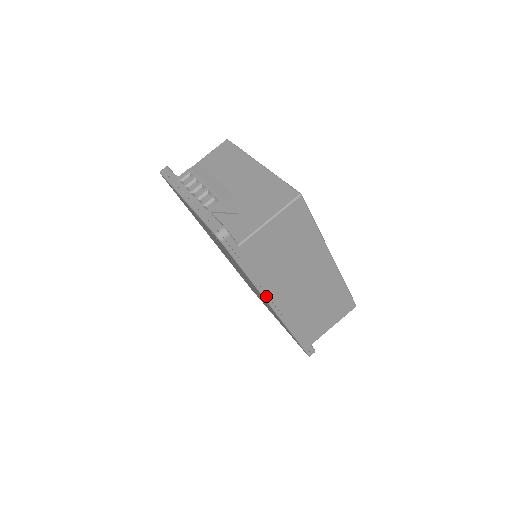
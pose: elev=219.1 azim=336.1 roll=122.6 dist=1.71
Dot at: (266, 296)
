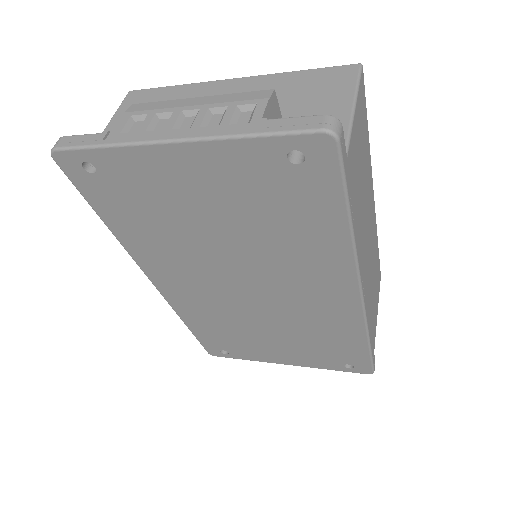
Dot at: (359, 269)
